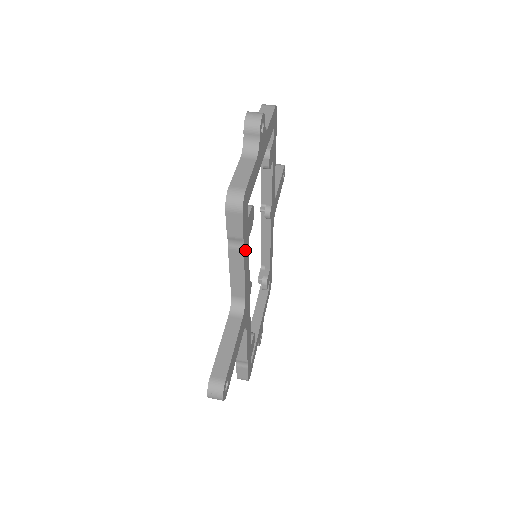
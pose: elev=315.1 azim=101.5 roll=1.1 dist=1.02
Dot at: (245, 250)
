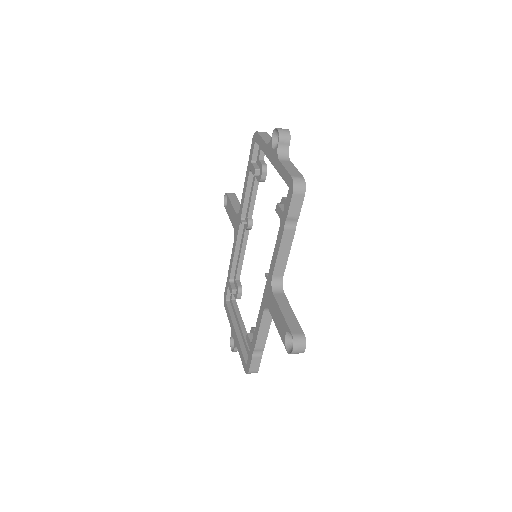
Dot at: (293, 230)
